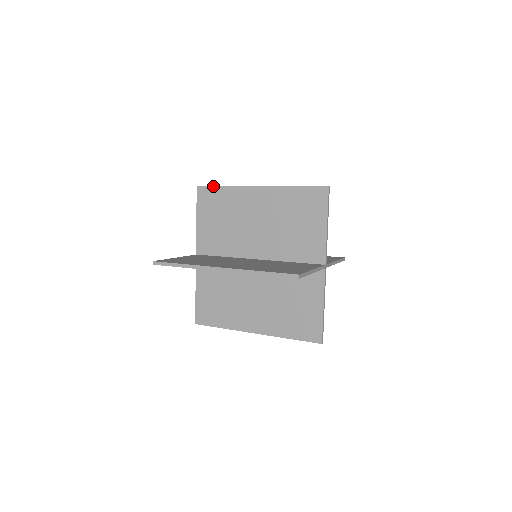
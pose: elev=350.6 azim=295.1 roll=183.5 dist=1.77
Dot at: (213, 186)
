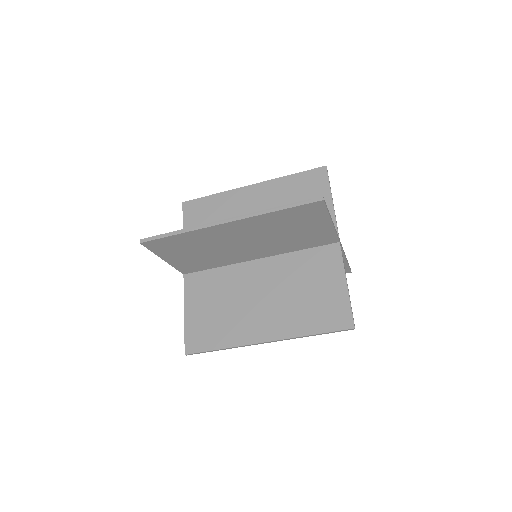
Dot at: (201, 198)
